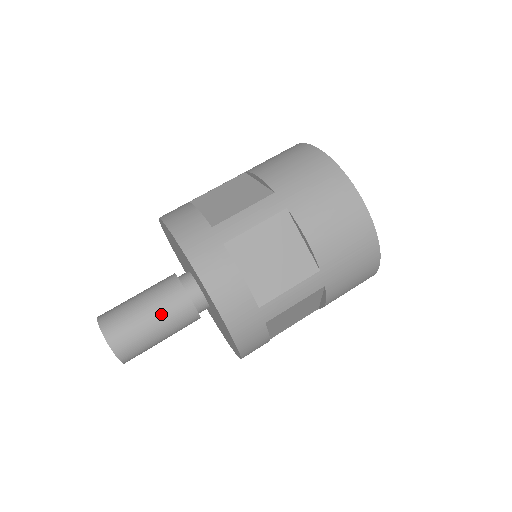
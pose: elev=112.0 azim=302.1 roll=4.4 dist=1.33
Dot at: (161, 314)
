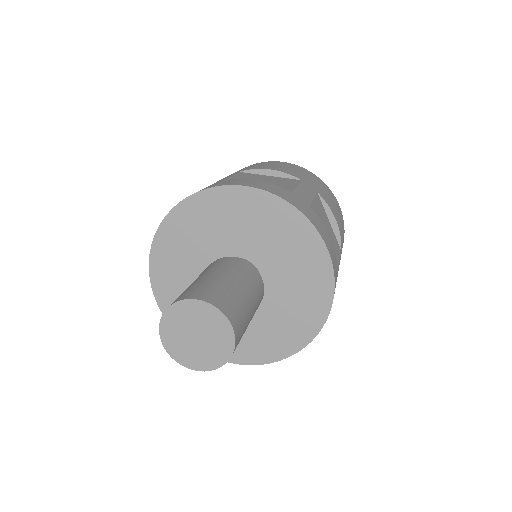
Dot at: (252, 291)
